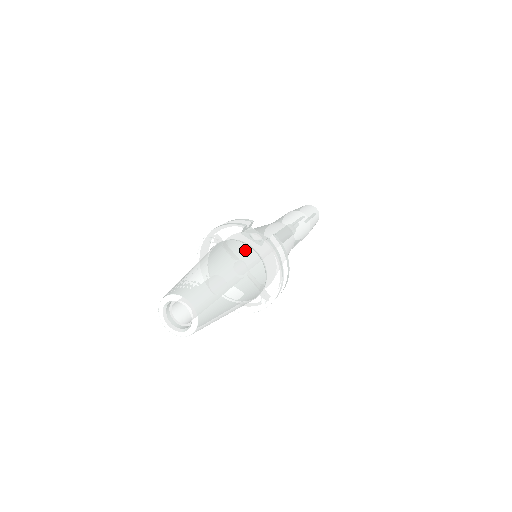
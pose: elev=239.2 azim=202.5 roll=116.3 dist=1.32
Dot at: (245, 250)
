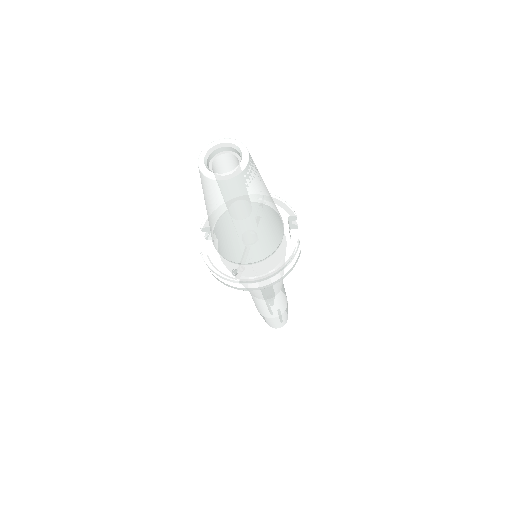
Dot at: (282, 223)
